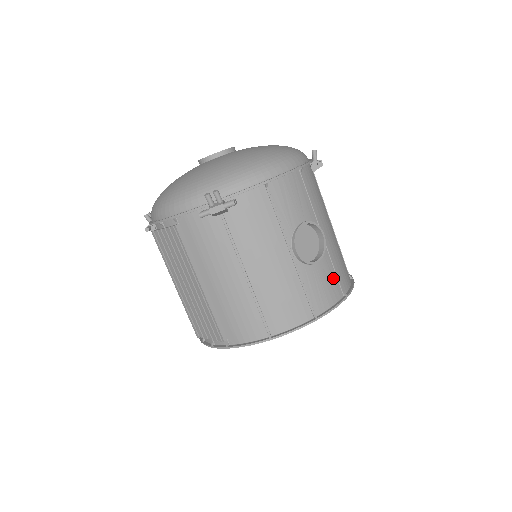
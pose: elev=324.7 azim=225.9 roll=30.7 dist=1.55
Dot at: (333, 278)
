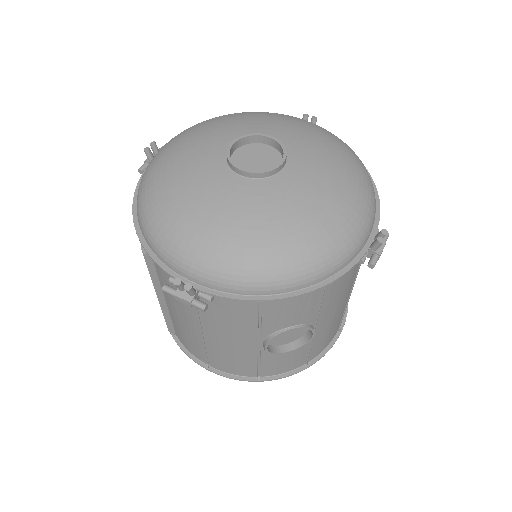
Dot at: (302, 356)
